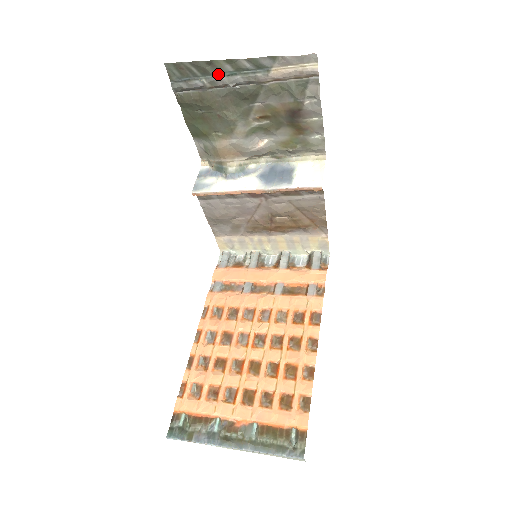
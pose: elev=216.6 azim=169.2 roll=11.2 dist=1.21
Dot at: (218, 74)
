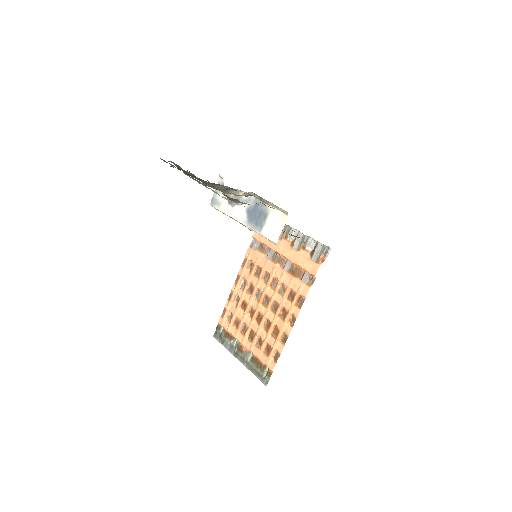
Dot at: (180, 170)
